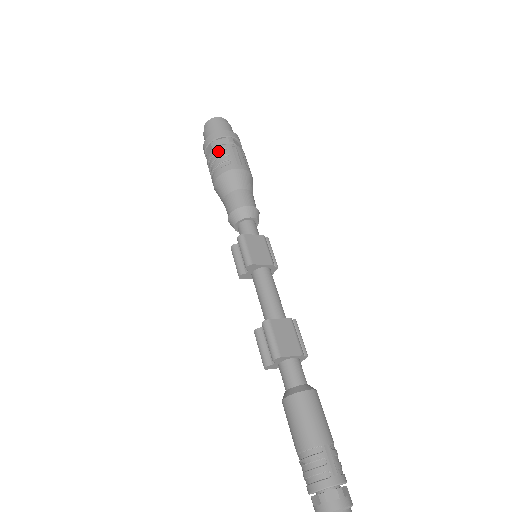
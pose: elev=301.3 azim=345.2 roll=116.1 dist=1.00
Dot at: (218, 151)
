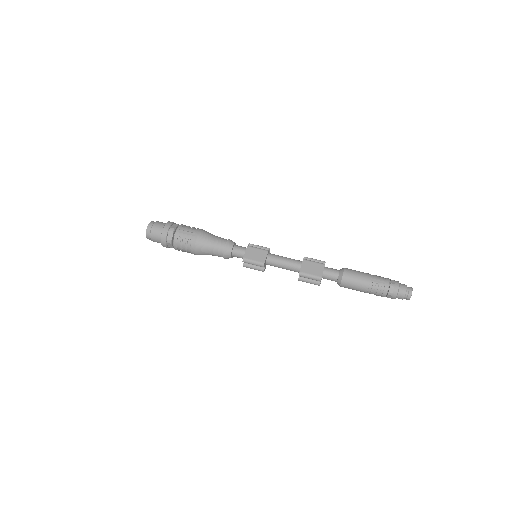
Dot at: (177, 242)
